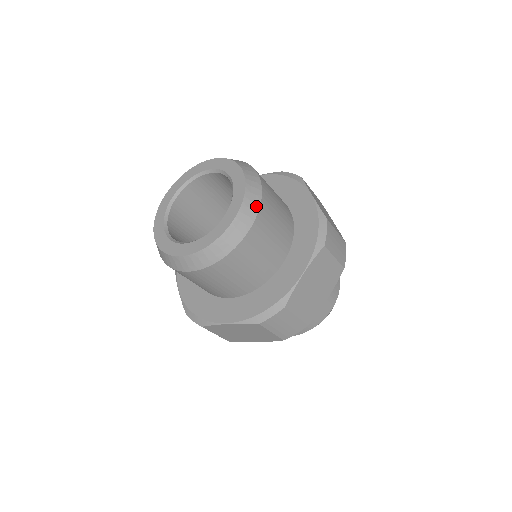
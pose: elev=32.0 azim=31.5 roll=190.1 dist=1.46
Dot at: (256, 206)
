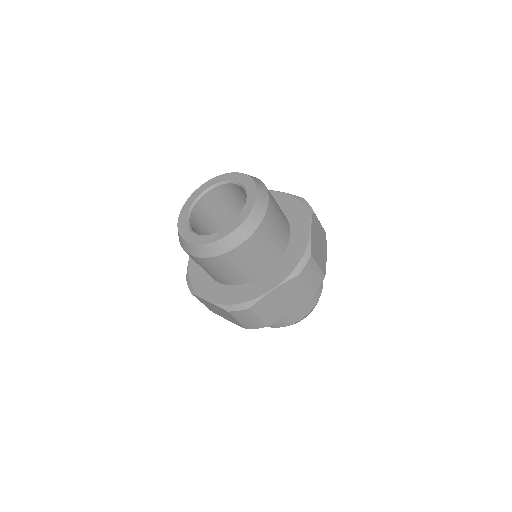
Dot at: (253, 228)
